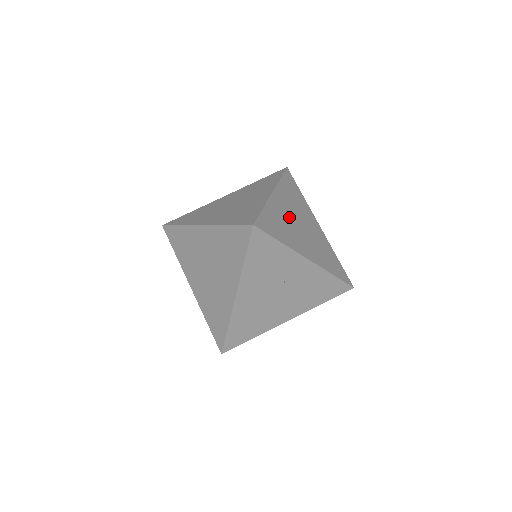
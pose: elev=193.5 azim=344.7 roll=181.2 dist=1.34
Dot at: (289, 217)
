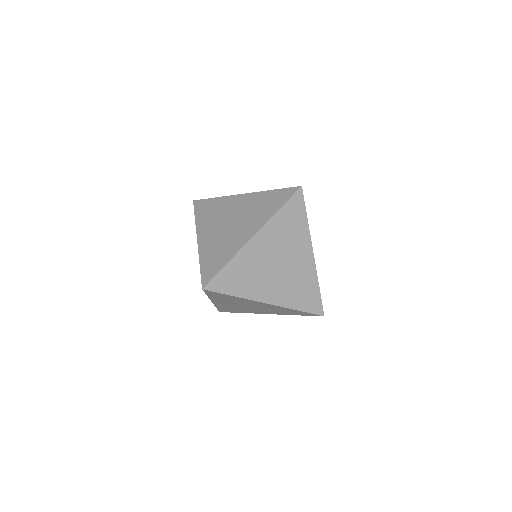
Dot at: (264, 261)
